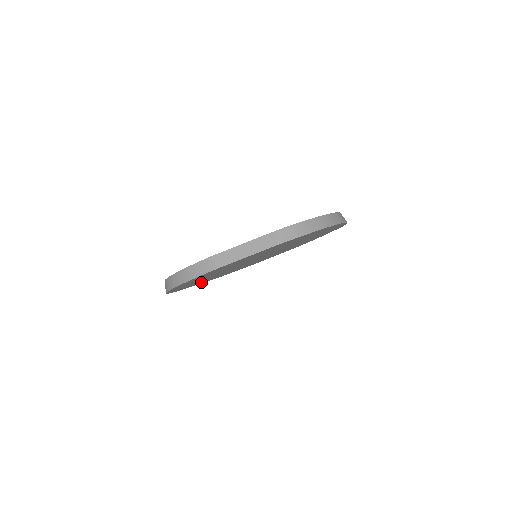
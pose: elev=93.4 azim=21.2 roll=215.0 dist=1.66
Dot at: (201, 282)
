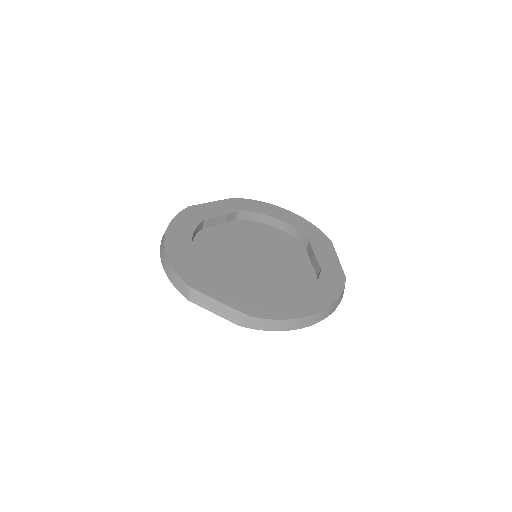
Dot at: occluded
